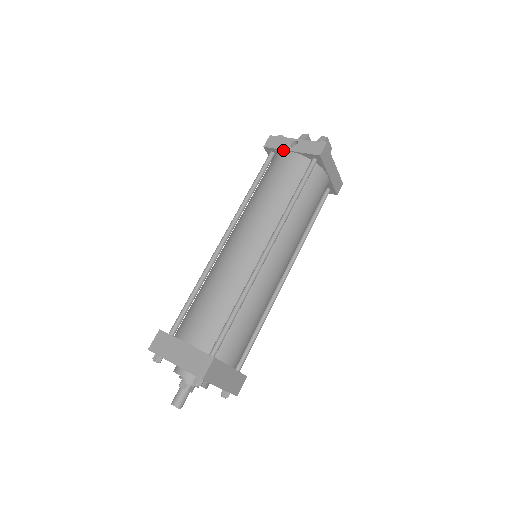
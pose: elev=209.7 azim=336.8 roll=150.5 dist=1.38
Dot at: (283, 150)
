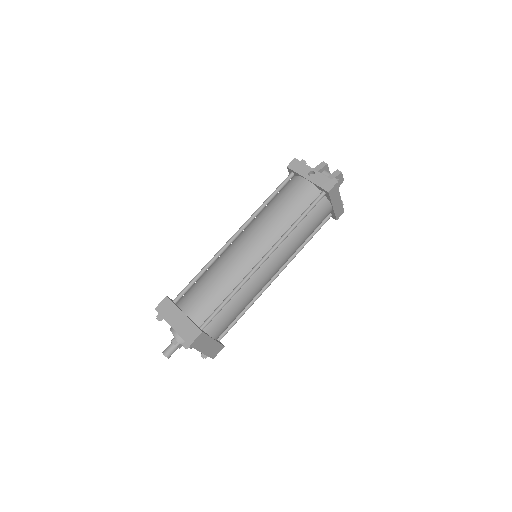
Dot at: (301, 176)
